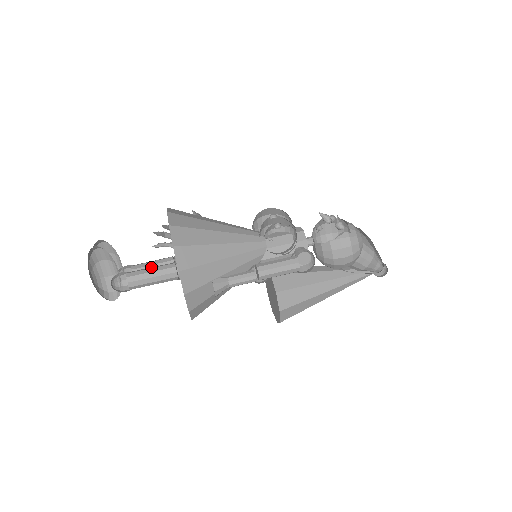
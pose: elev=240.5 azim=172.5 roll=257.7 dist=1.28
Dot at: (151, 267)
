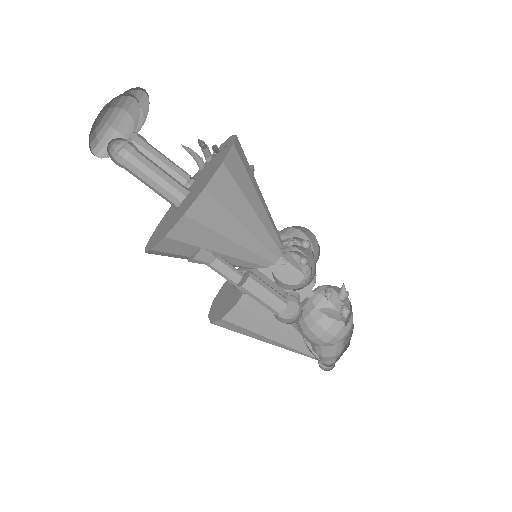
Dot at: occluded
